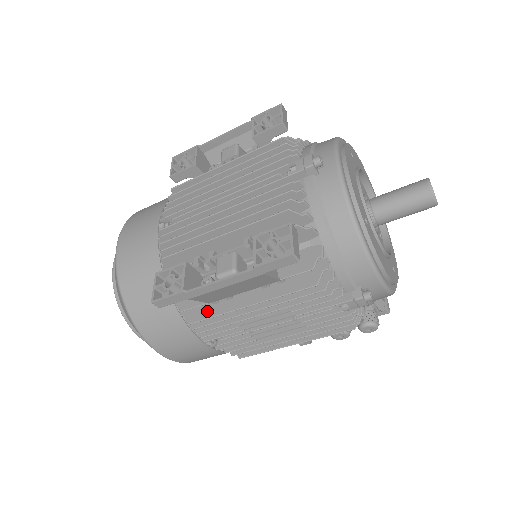
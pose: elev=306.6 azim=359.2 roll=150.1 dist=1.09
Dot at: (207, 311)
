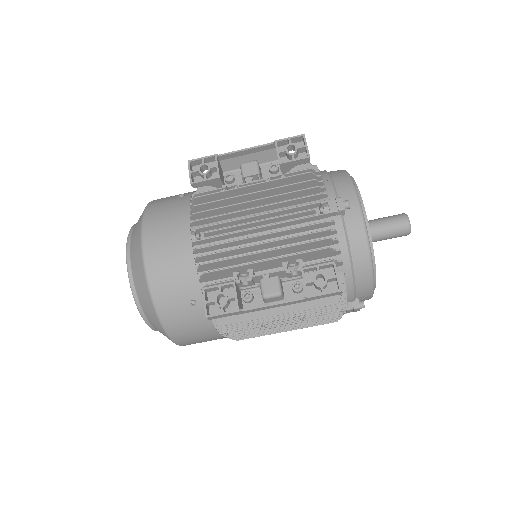
Dot at: (238, 316)
